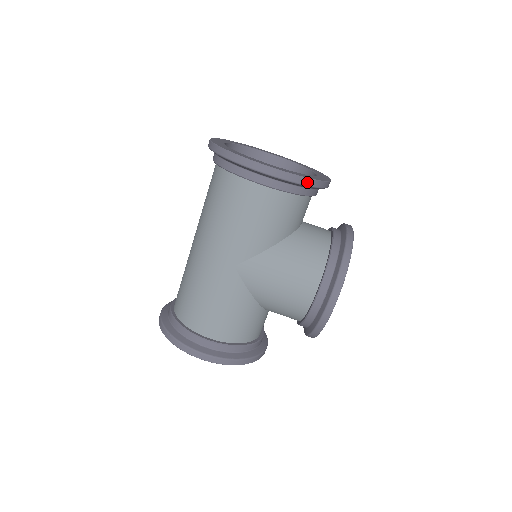
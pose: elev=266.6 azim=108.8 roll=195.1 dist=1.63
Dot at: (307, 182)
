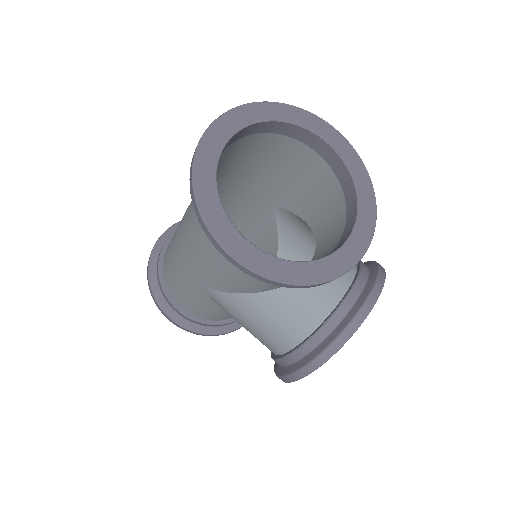
Dot at: (291, 286)
